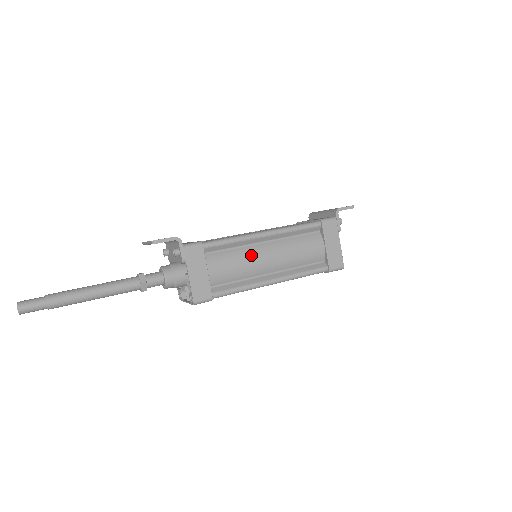
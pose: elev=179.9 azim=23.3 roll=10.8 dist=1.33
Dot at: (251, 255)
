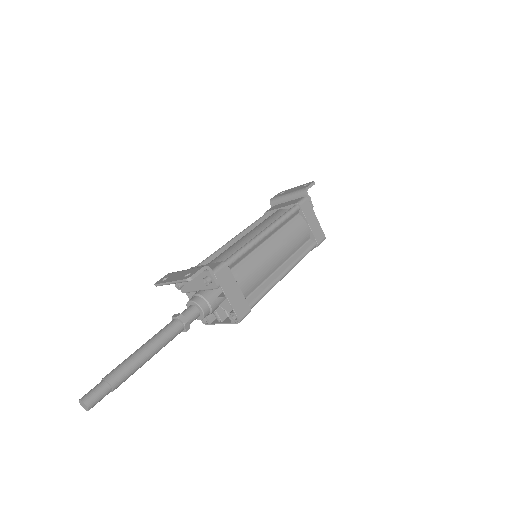
Dot at: (263, 257)
